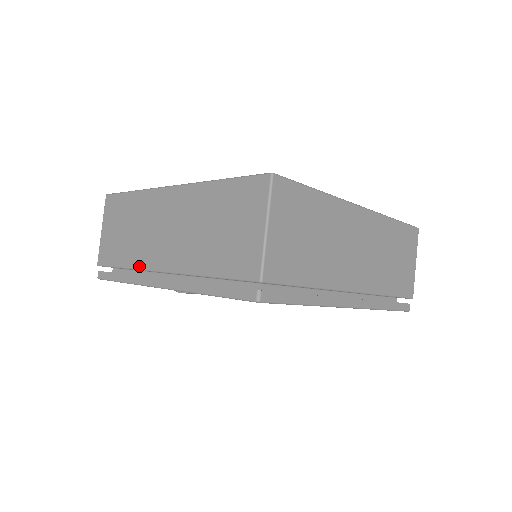
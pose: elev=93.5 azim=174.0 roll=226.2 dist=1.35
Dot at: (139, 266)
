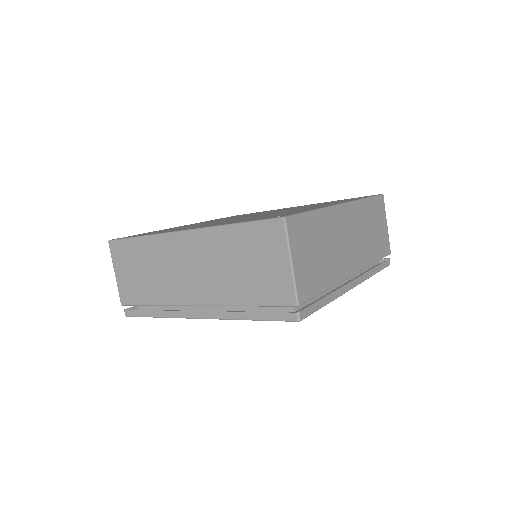
Dot at: (170, 303)
